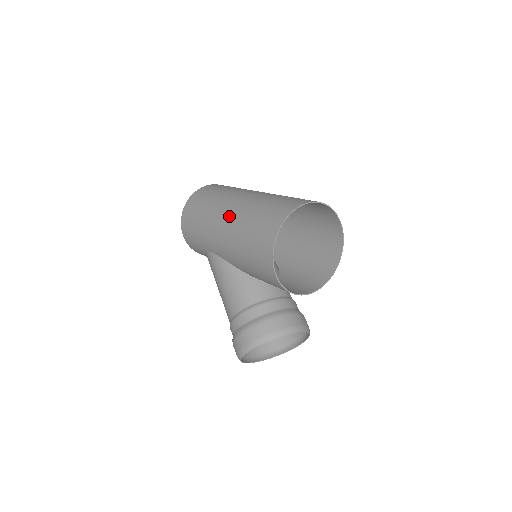
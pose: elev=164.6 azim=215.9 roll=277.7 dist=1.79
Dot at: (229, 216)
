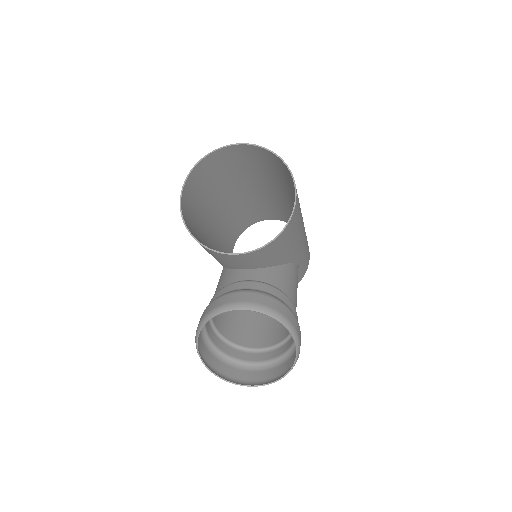
Dot at: (212, 214)
